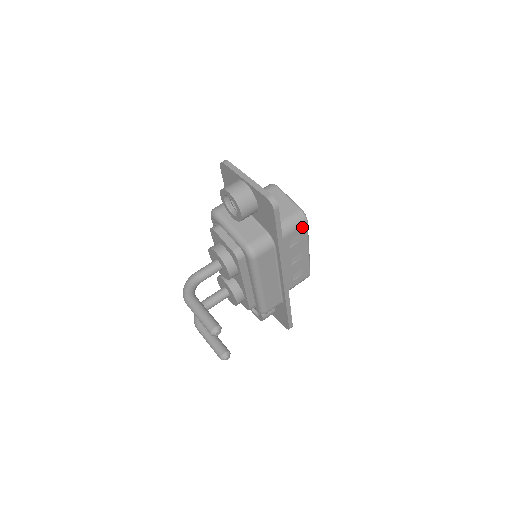
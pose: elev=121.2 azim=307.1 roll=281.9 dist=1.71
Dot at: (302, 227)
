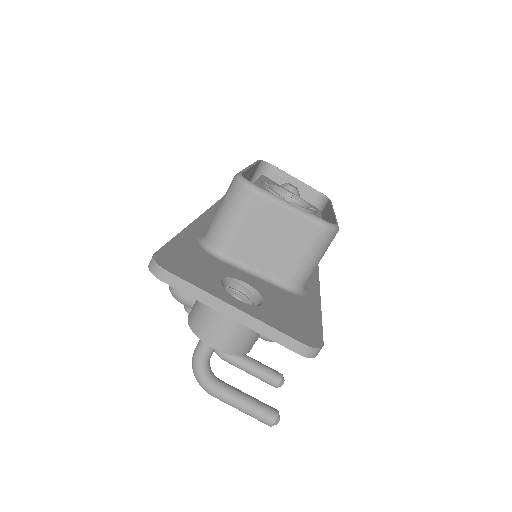
Dot at: occluded
